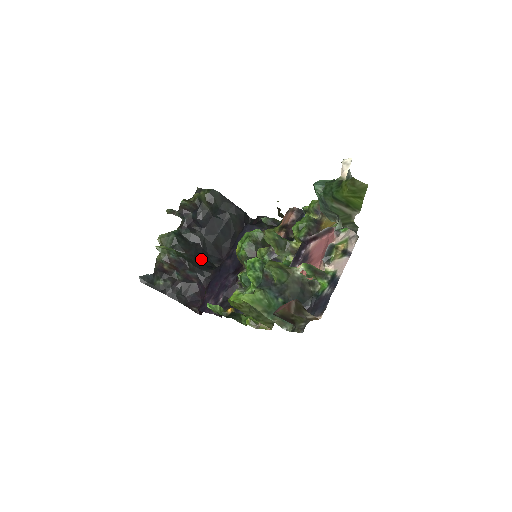
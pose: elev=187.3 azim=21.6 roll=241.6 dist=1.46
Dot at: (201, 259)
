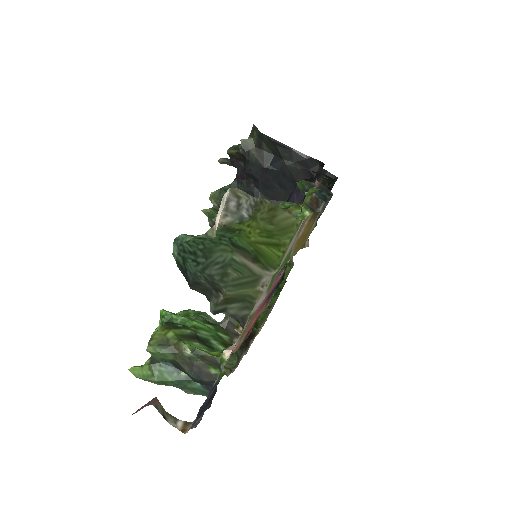
Dot at: occluded
